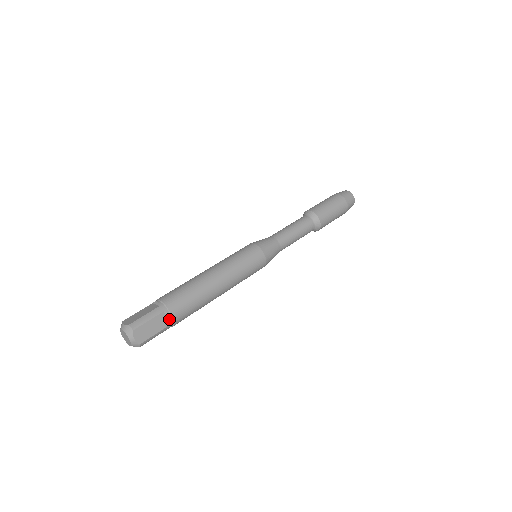
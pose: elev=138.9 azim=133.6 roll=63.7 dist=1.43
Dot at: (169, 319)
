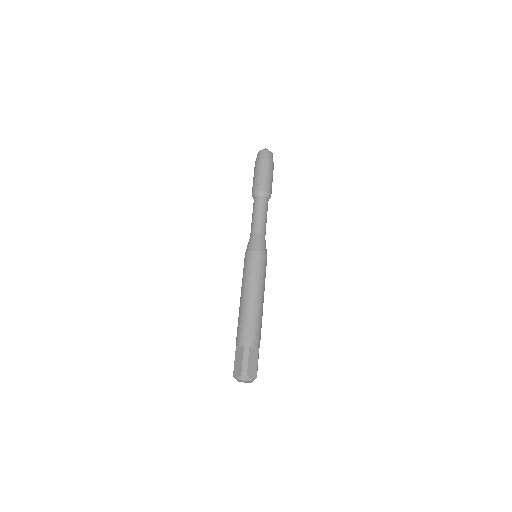
Dot at: (256, 348)
